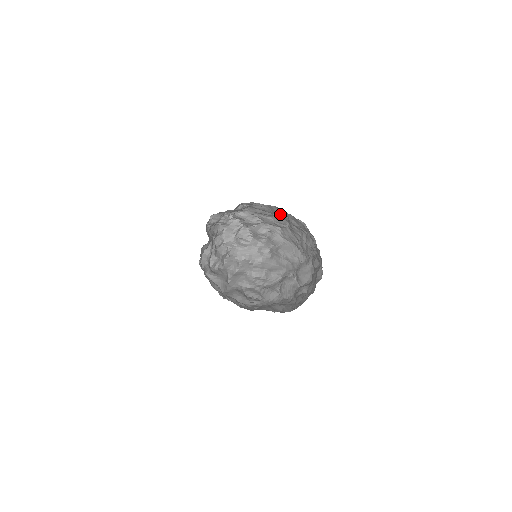
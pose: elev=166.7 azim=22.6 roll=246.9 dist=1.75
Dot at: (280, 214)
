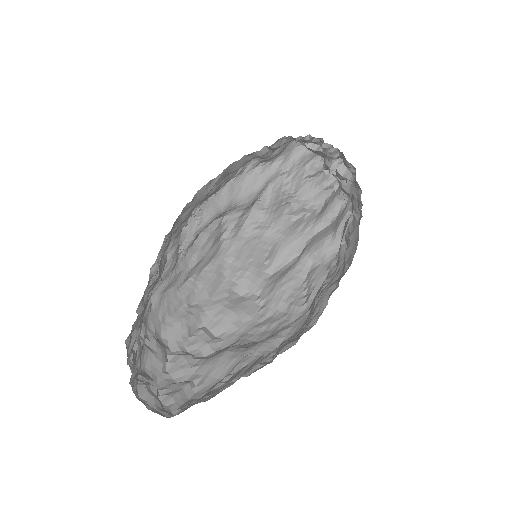
Dot at: occluded
